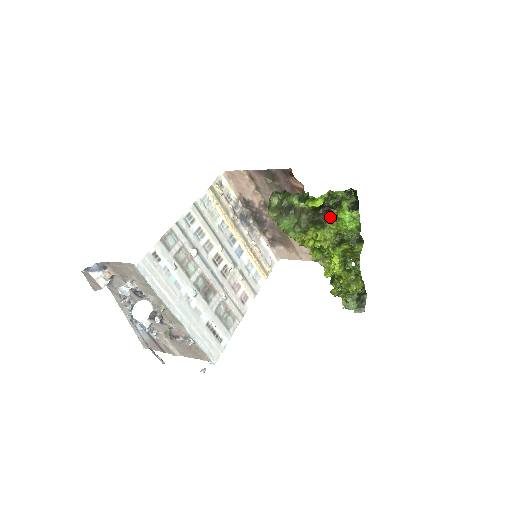
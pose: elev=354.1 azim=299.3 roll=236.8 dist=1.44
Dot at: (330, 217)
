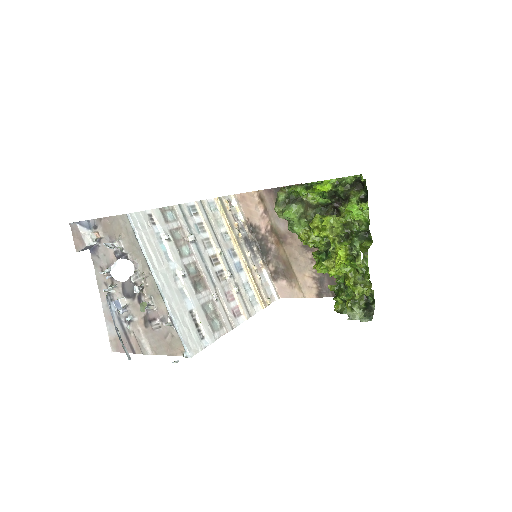
Dot at: (338, 216)
